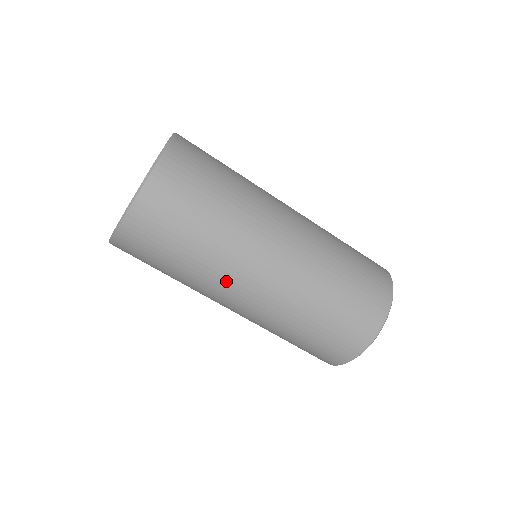
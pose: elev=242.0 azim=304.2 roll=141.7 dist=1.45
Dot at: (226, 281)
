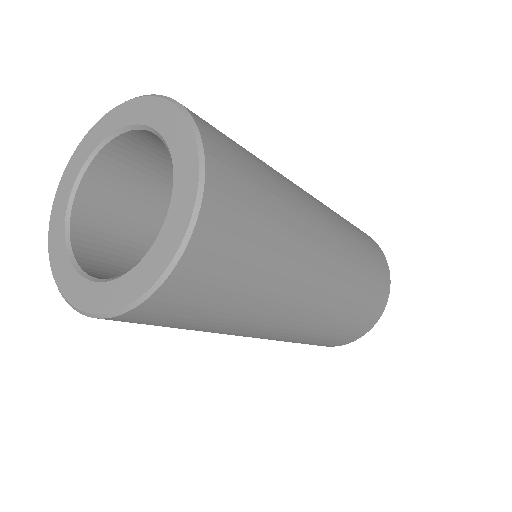
Dot at: occluded
